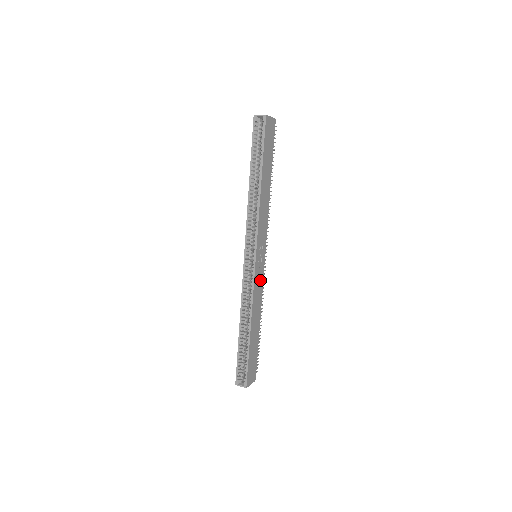
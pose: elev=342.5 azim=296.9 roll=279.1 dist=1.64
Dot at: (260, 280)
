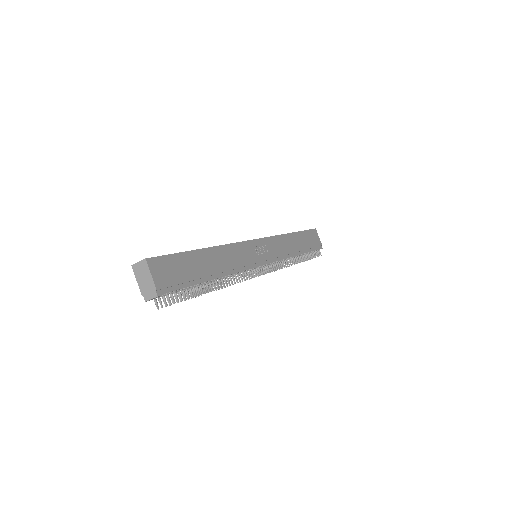
Dot at: (248, 258)
